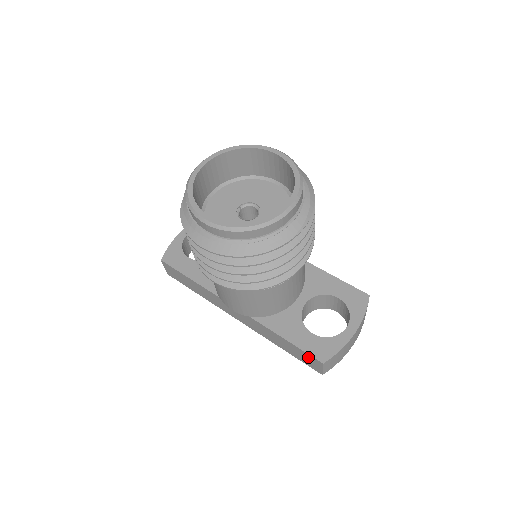
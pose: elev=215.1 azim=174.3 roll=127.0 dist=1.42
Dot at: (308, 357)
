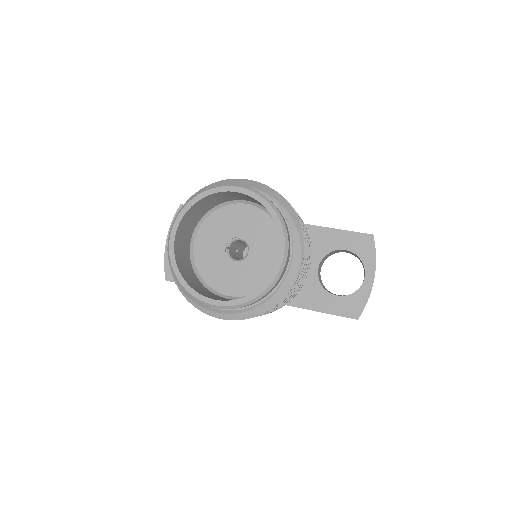
Dot at: occluded
